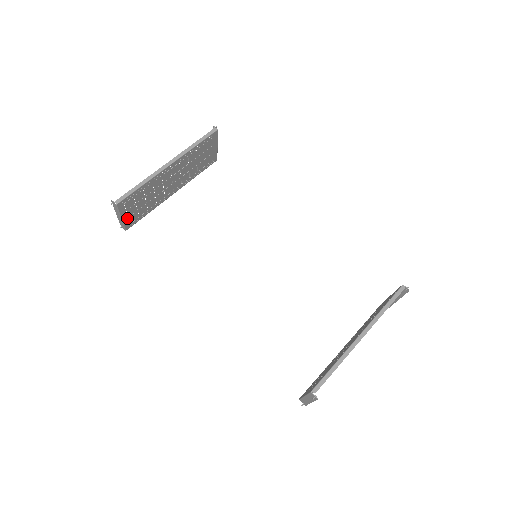
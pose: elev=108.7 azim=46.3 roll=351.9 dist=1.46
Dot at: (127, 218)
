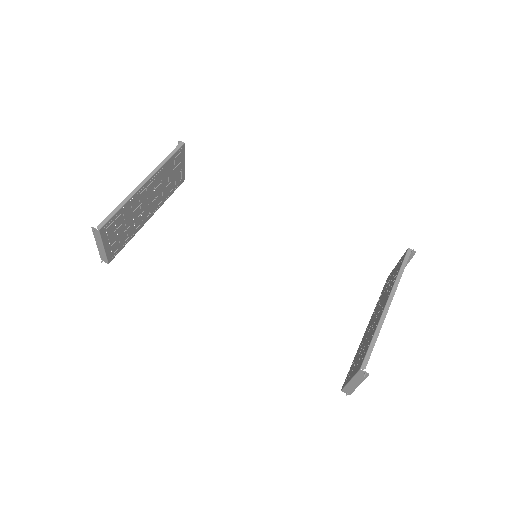
Dot at: (109, 248)
